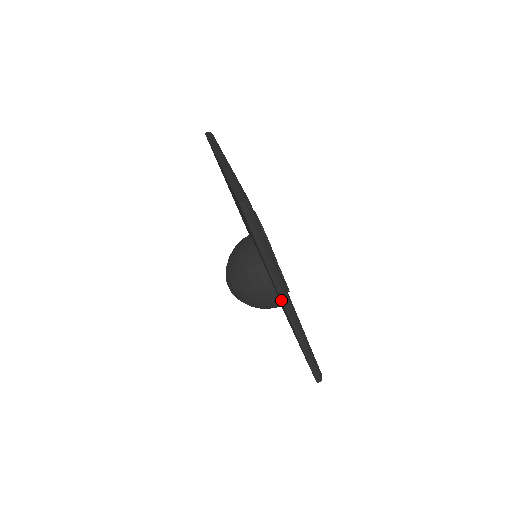
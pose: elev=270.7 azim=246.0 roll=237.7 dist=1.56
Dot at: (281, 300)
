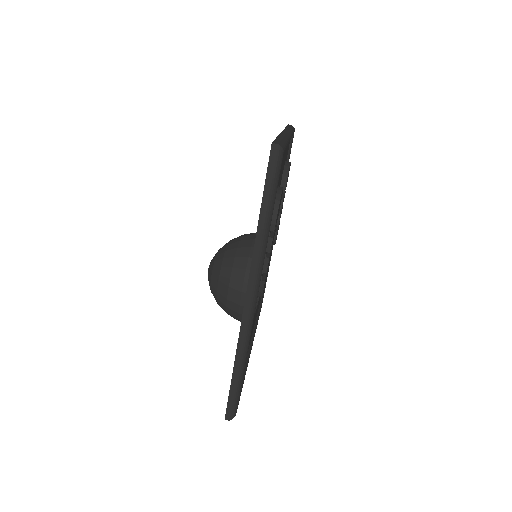
Dot at: (247, 288)
